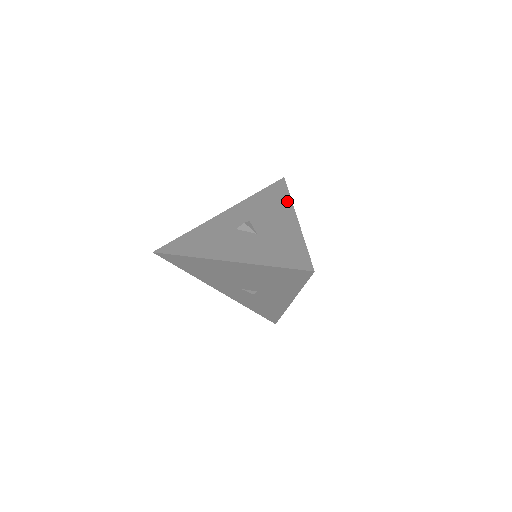
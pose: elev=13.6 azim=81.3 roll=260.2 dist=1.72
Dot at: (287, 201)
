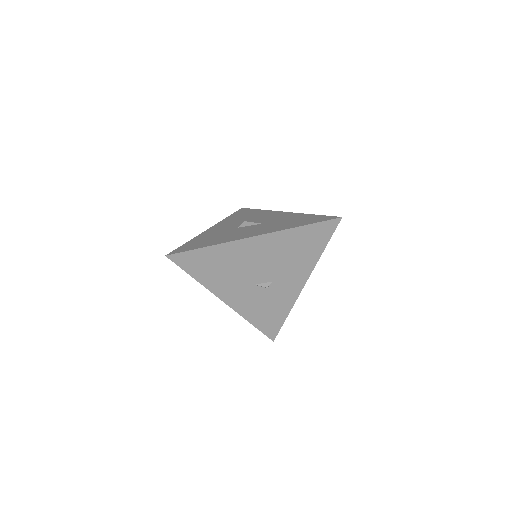
Dot at: (264, 211)
